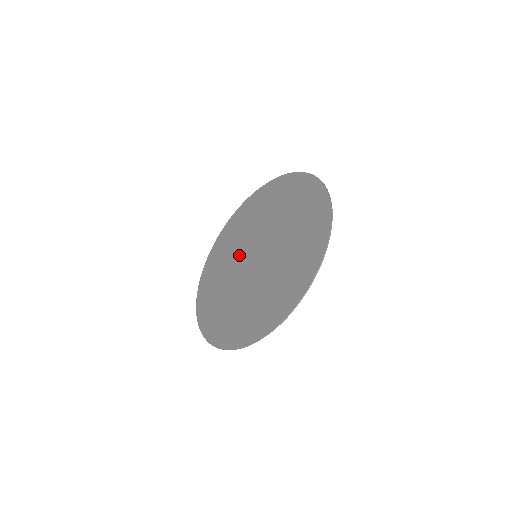
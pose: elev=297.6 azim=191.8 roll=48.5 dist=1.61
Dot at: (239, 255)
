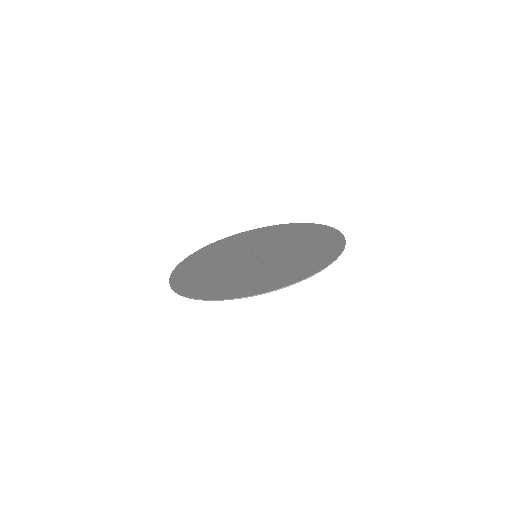
Dot at: (256, 246)
